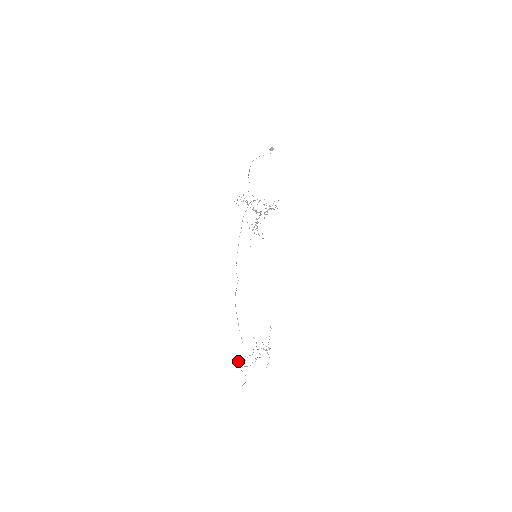
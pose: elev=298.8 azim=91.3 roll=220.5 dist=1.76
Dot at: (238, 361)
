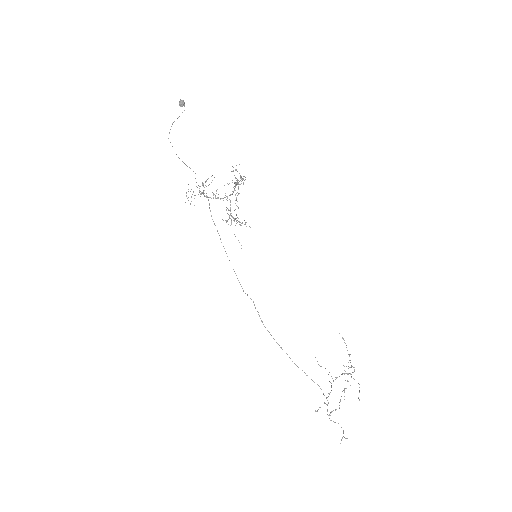
Dot at: occluded
